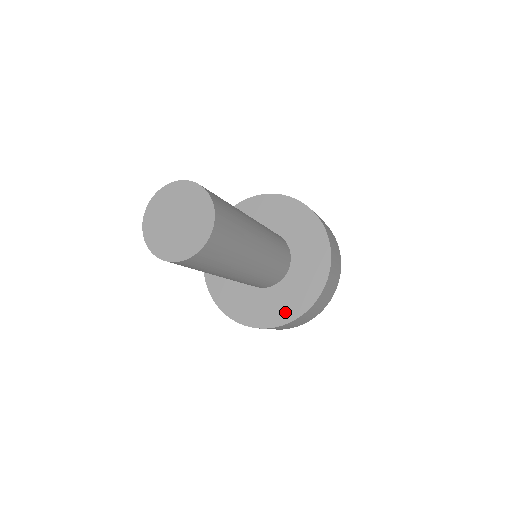
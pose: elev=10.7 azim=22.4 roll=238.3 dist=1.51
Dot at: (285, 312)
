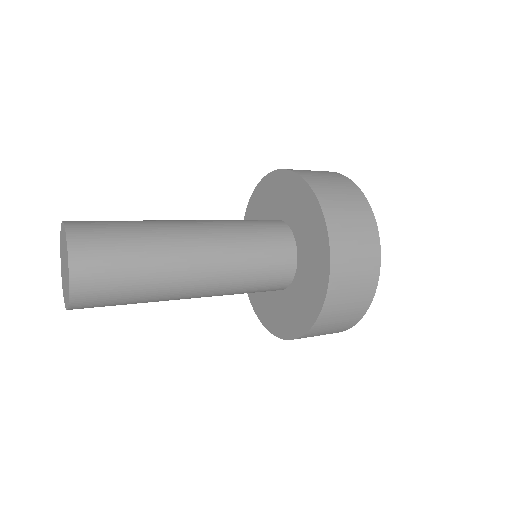
Dot at: (295, 323)
